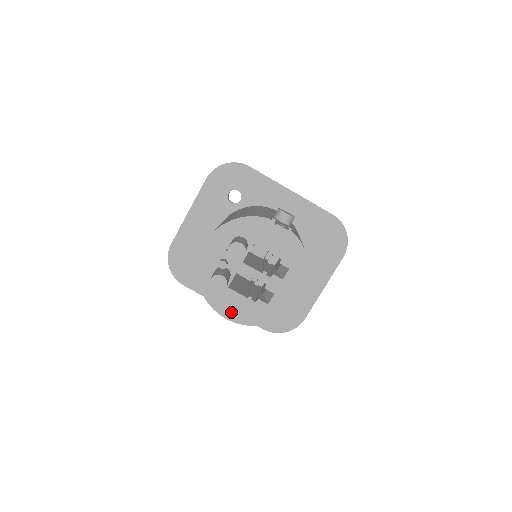
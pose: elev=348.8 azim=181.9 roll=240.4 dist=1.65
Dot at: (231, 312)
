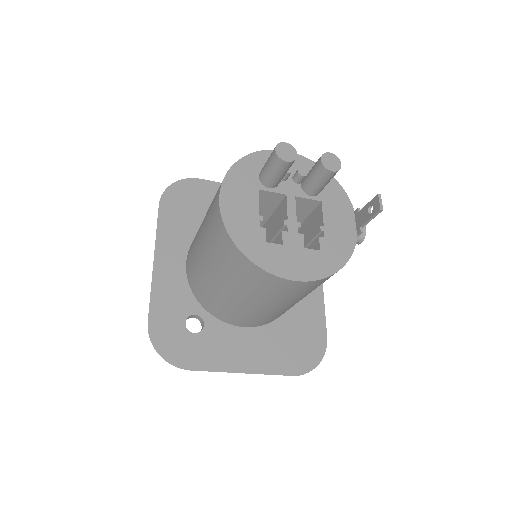
Dot at: (231, 202)
